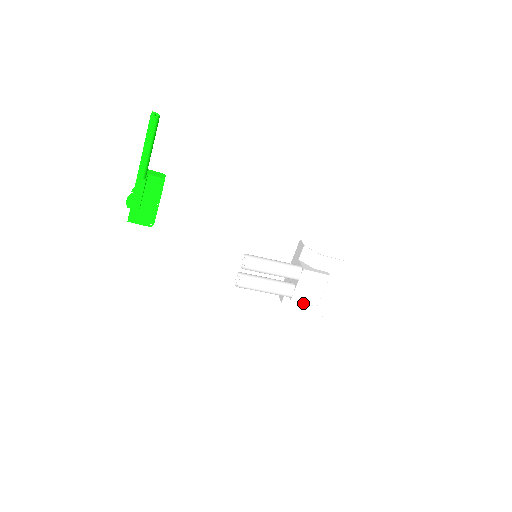
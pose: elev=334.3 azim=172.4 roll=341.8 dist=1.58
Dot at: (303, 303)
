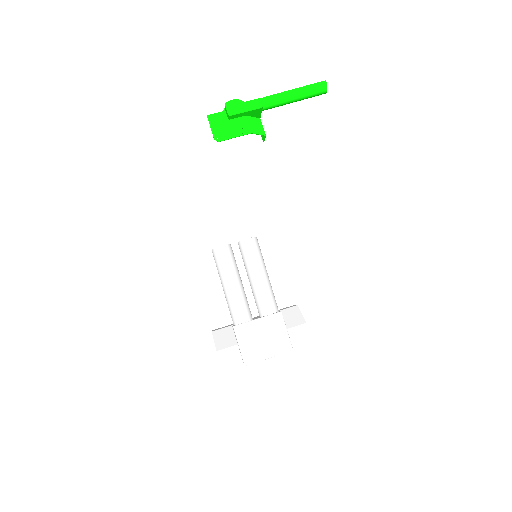
Dot at: (239, 344)
